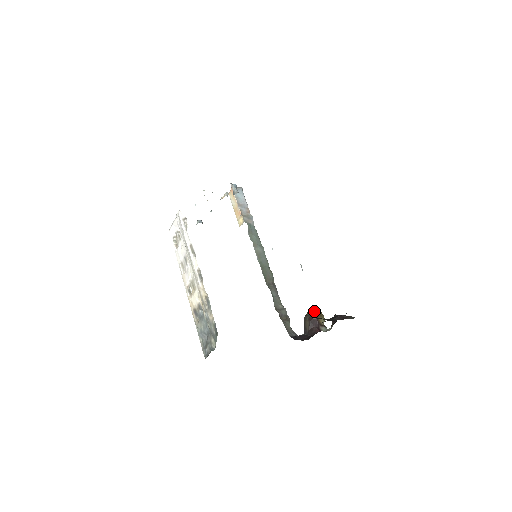
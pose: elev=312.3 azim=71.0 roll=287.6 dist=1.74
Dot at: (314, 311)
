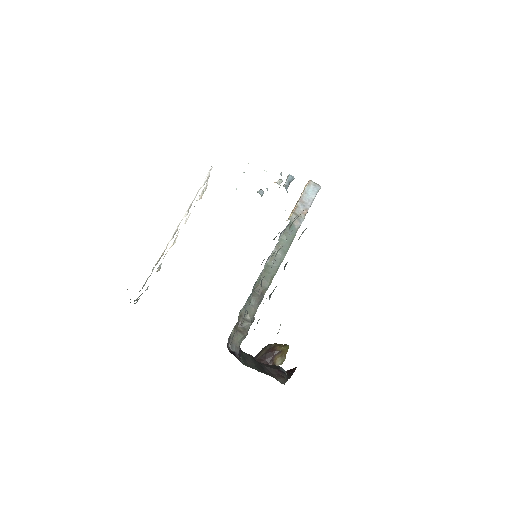
Dot at: (278, 347)
